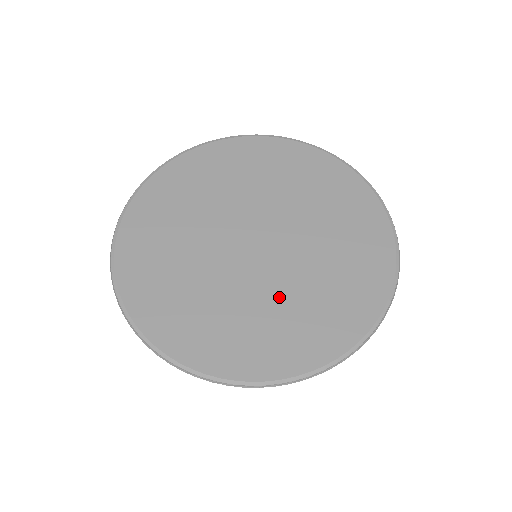
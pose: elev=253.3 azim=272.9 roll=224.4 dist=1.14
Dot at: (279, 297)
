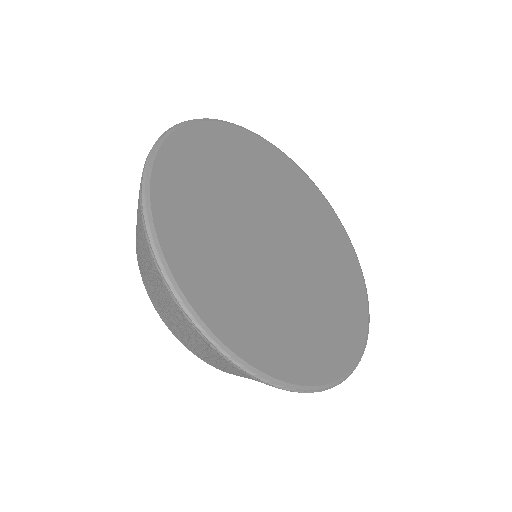
Dot at: (299, 303)
